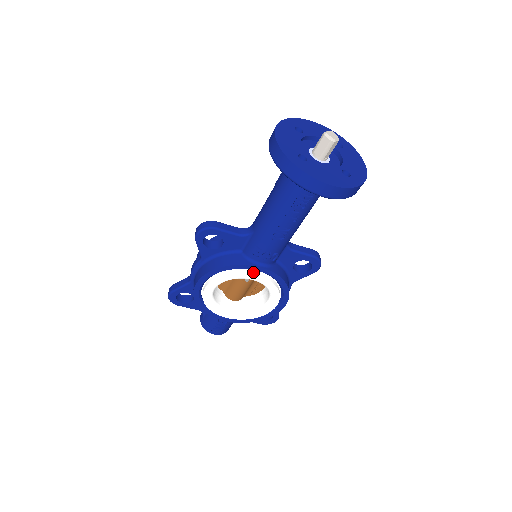
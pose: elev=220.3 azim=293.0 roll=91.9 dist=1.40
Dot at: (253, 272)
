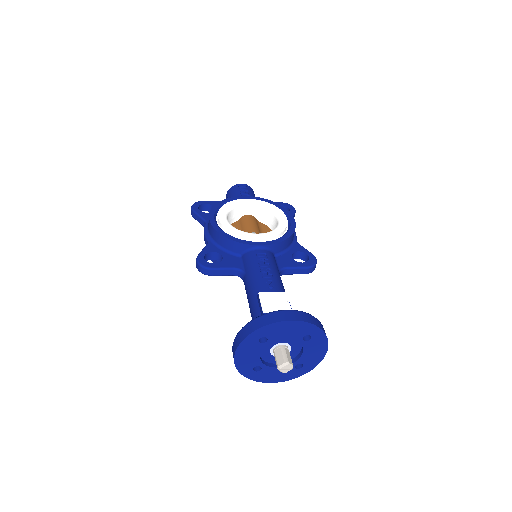
Dot at: occluded
